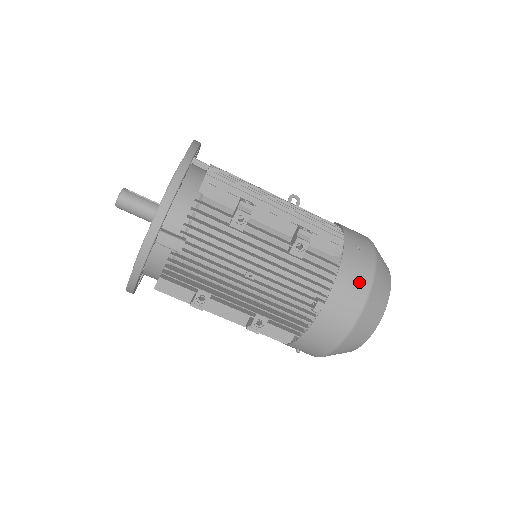
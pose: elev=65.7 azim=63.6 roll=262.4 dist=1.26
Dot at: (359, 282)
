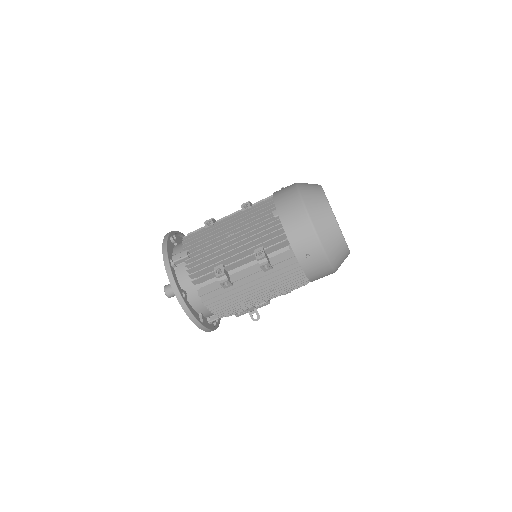
Dot at: (288, 189)
